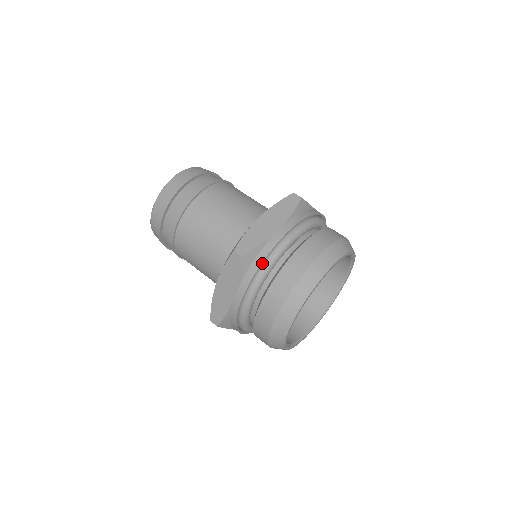
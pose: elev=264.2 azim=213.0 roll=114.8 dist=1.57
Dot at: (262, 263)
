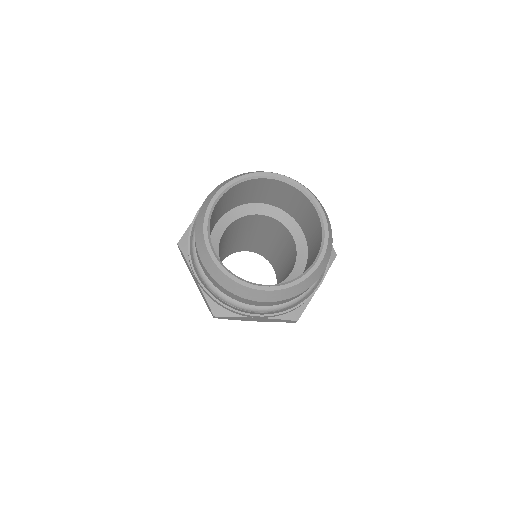
Dot at: occluded
